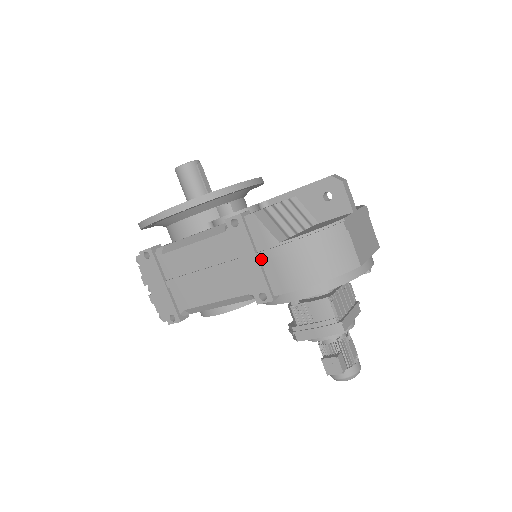
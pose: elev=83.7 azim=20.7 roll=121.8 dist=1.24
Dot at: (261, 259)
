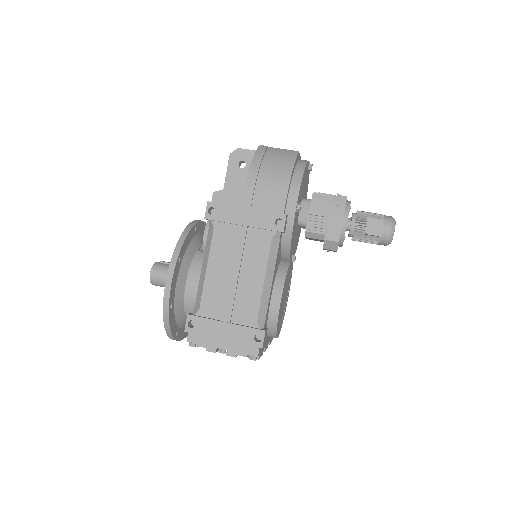
Dot at: (249, 206)
